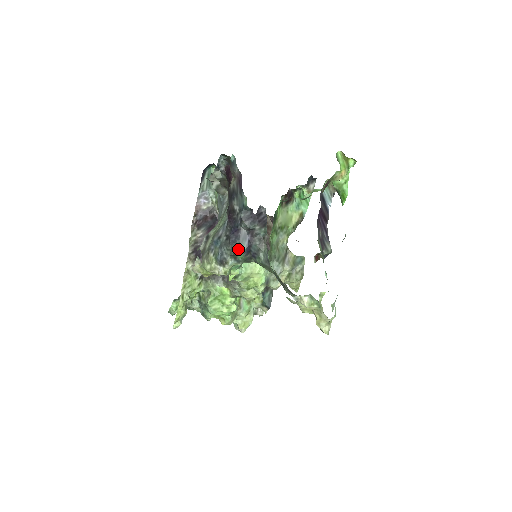
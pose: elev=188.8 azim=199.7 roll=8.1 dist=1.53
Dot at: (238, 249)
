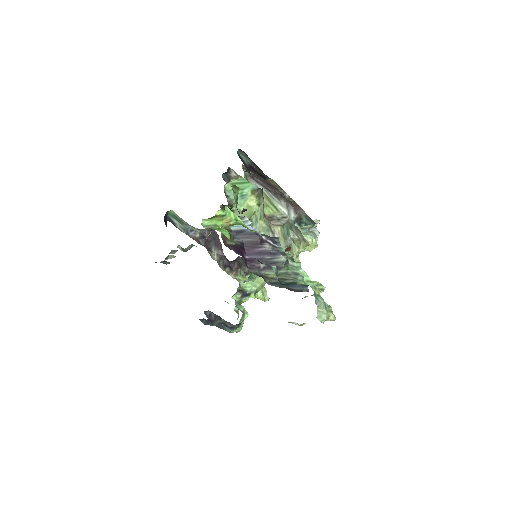
Dot at: occluded
